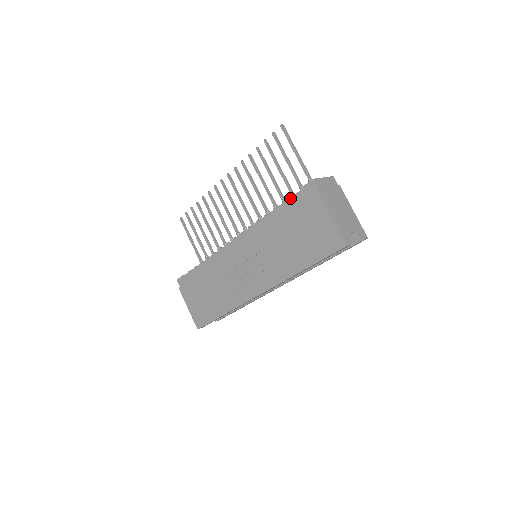
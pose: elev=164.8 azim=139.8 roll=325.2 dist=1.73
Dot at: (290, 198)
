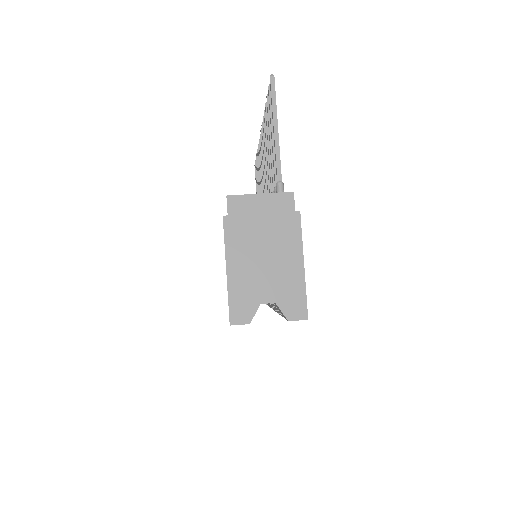
Dot at: occluded
